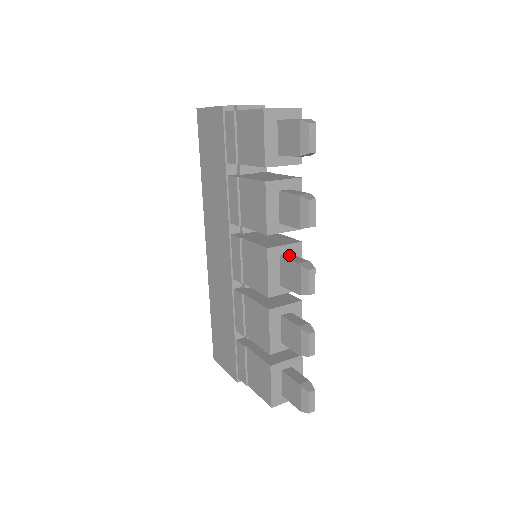
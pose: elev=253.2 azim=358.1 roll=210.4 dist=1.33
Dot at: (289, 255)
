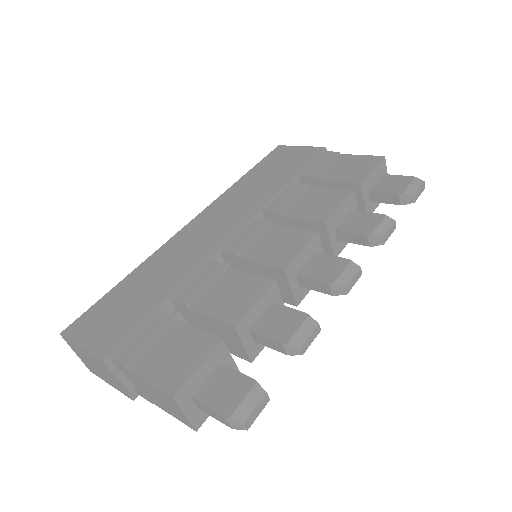
Dot at: occluded
